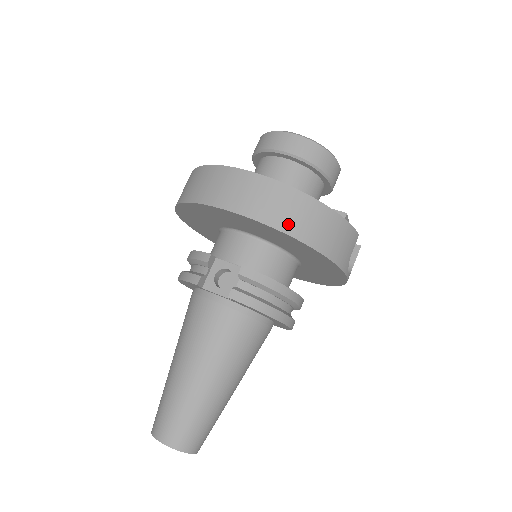
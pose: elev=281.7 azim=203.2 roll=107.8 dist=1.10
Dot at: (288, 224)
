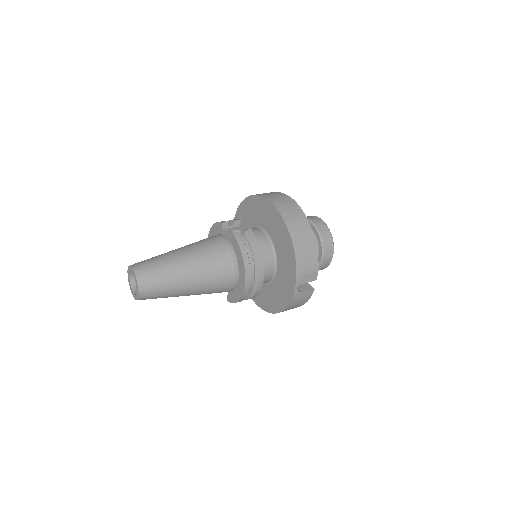
Dot at: (290, 221)
